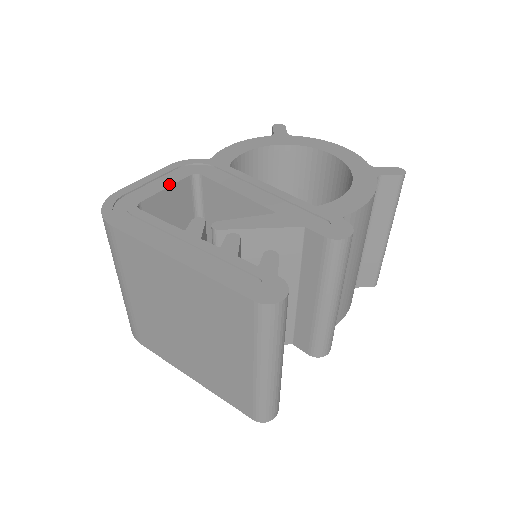
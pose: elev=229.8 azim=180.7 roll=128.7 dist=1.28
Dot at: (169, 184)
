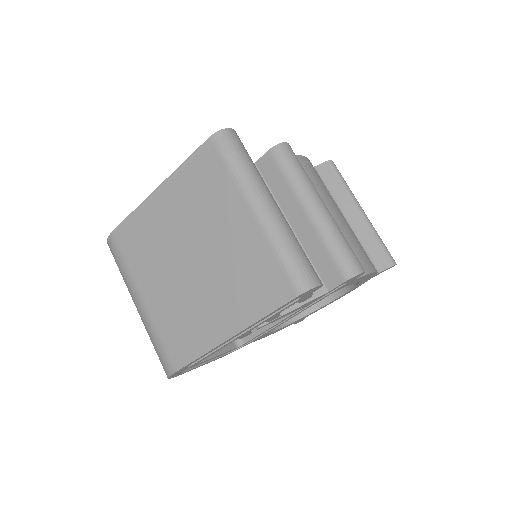
Dot at: occluded
